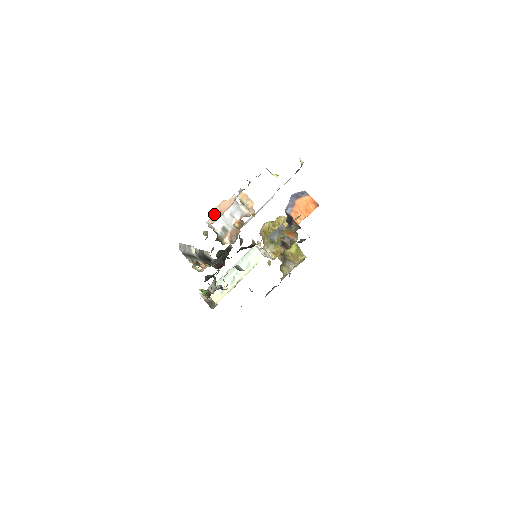
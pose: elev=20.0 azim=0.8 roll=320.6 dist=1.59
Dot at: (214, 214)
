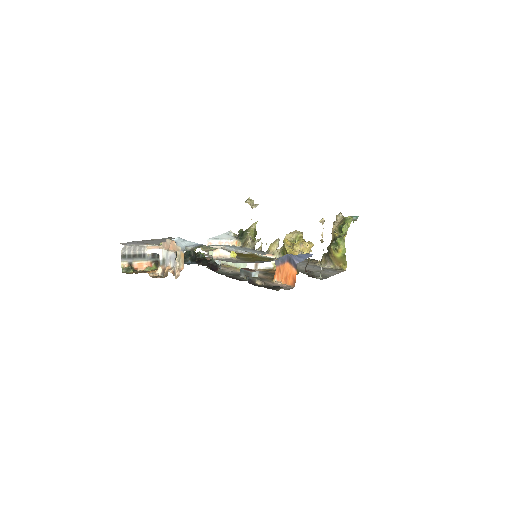
Dot at: (166, 242)
